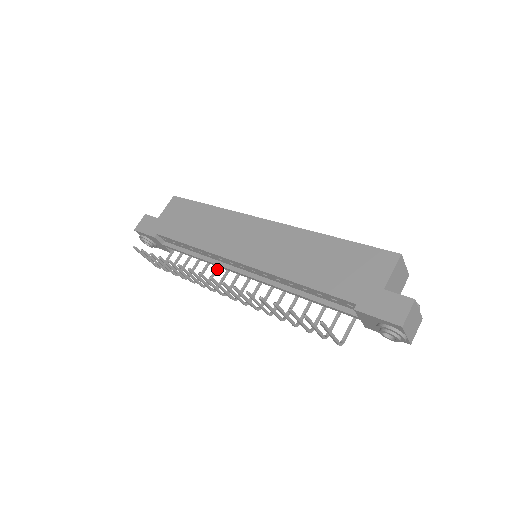
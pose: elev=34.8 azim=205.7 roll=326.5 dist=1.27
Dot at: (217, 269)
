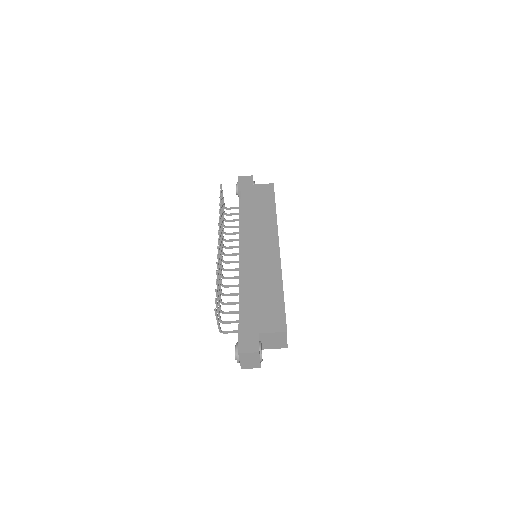
Dot at: occluded
